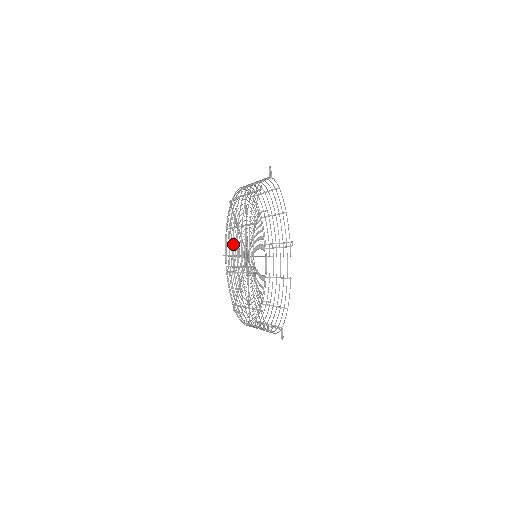
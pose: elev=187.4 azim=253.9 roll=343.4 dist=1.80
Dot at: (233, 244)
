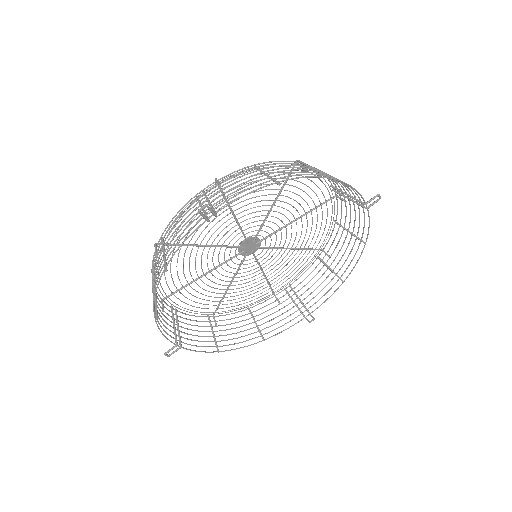
Dot at: occluded
